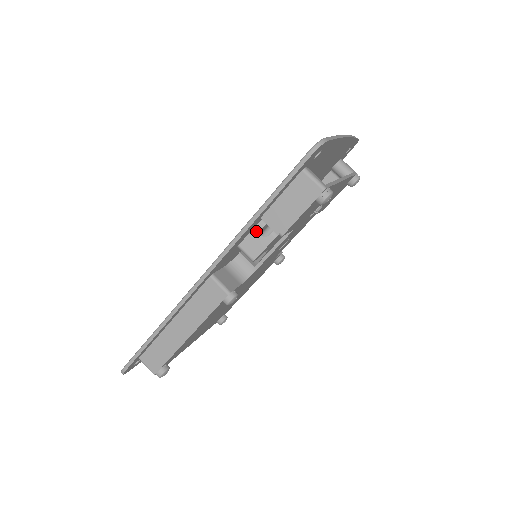
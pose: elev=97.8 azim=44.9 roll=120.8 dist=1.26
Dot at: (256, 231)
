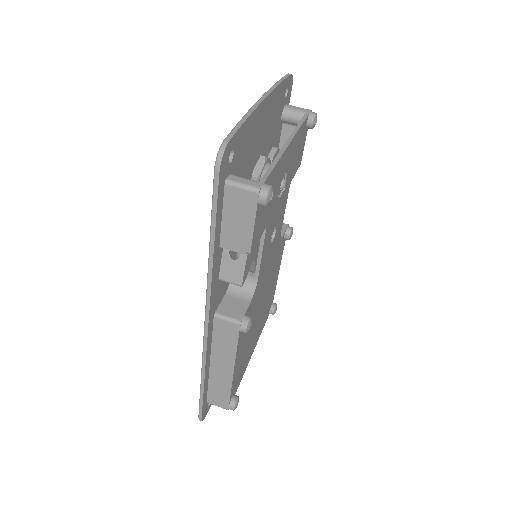
Dot at: (225, 258)
